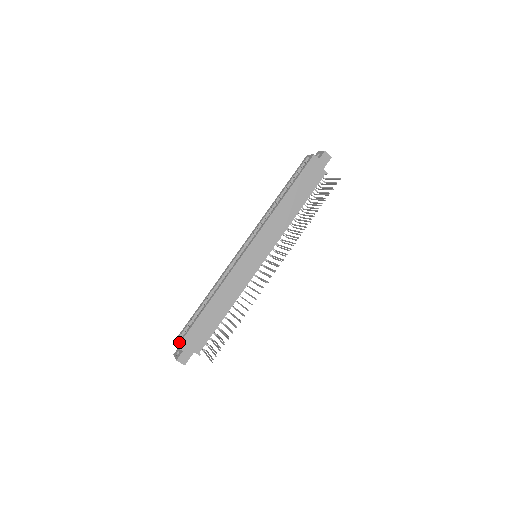
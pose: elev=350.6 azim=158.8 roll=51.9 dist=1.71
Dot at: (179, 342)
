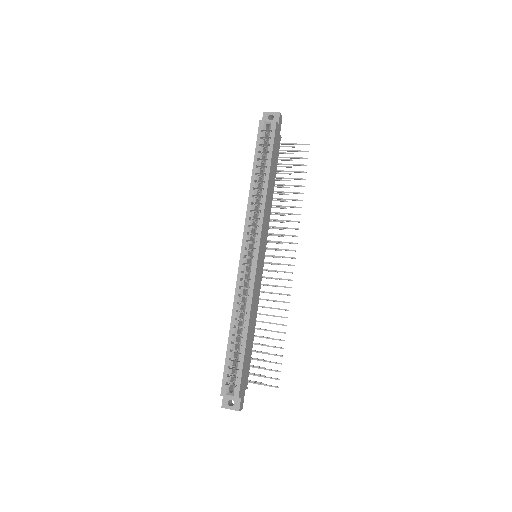
Dot at: (237, 392)
